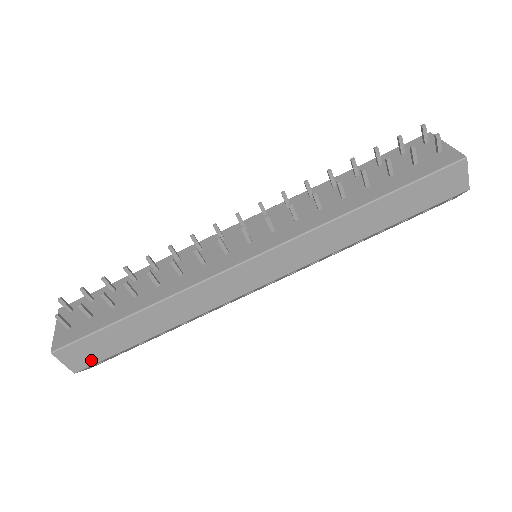
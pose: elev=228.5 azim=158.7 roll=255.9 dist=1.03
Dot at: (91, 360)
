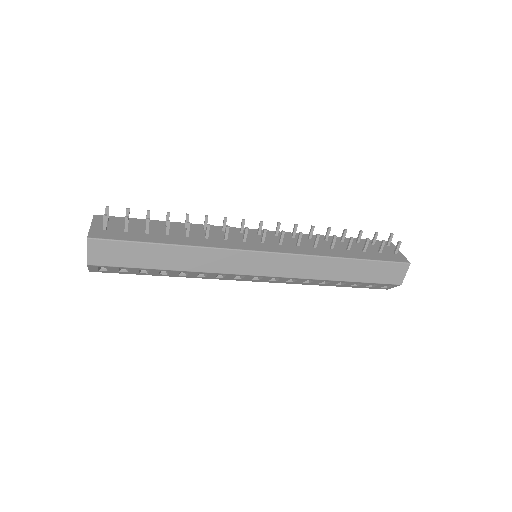
Dot at: (107, 261)
